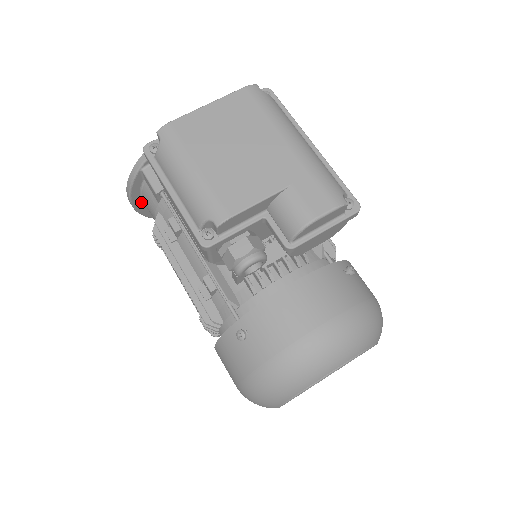
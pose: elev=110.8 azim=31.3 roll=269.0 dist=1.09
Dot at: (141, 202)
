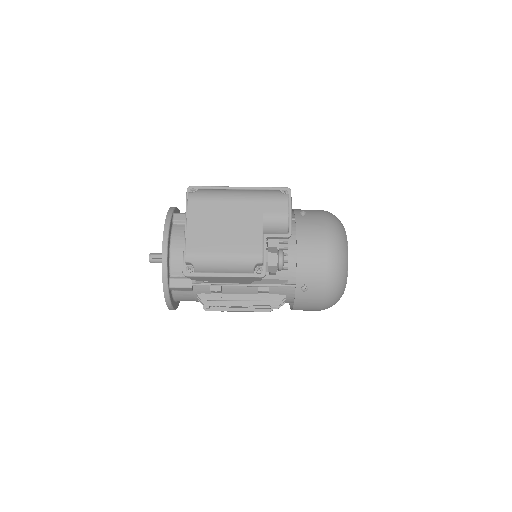
Dot at: (174, 303)
